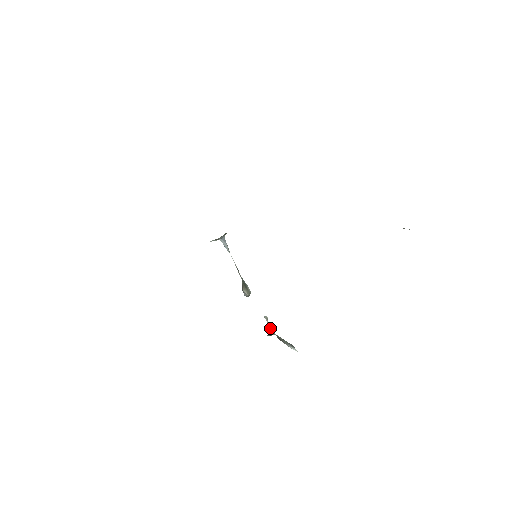
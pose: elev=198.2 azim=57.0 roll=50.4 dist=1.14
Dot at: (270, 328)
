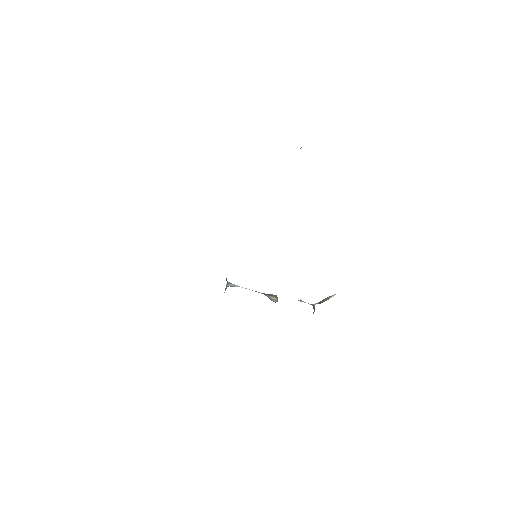
Dot at: occluded
